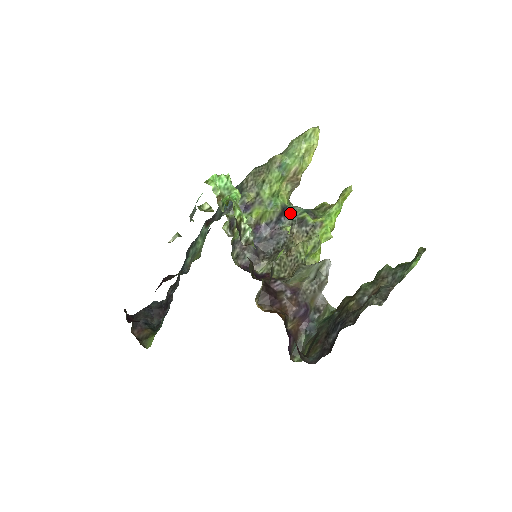
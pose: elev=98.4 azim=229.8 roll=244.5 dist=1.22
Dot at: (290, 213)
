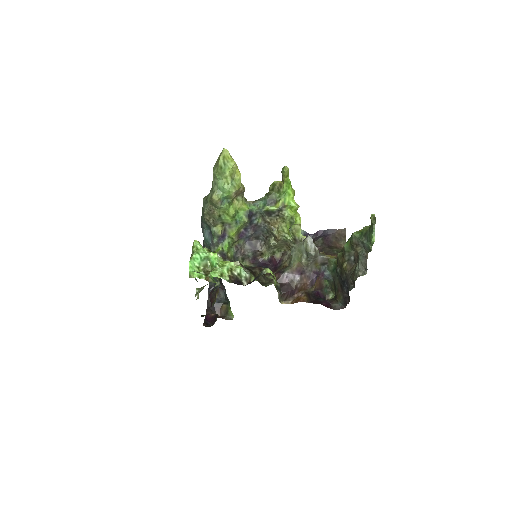
Dot at: (255, 211)
